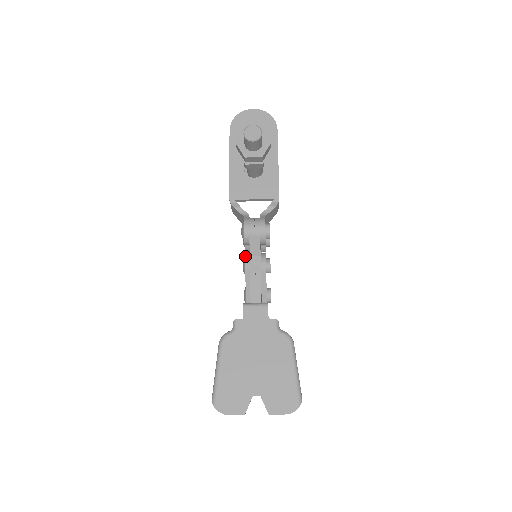
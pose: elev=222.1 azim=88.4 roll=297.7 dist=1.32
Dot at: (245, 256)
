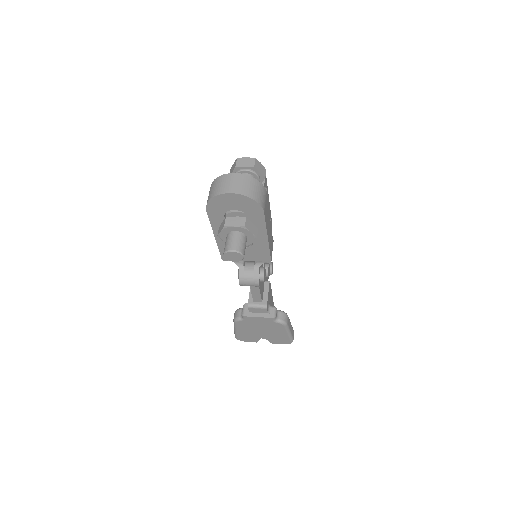
Dot at: occluded
